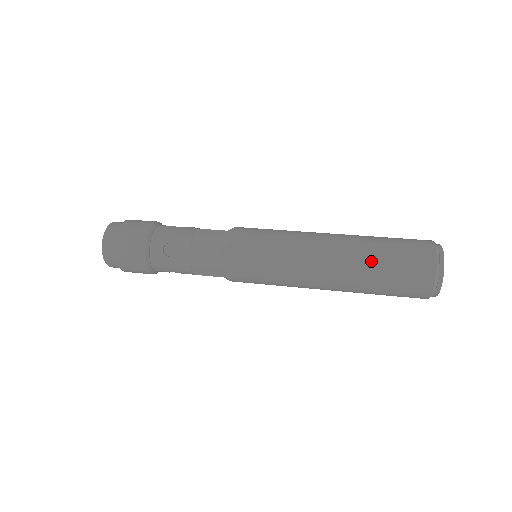
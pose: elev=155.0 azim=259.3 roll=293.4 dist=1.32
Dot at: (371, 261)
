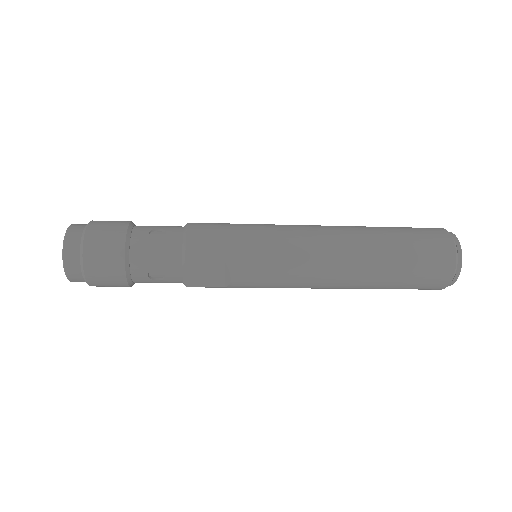
Dot at: (386, 232)
